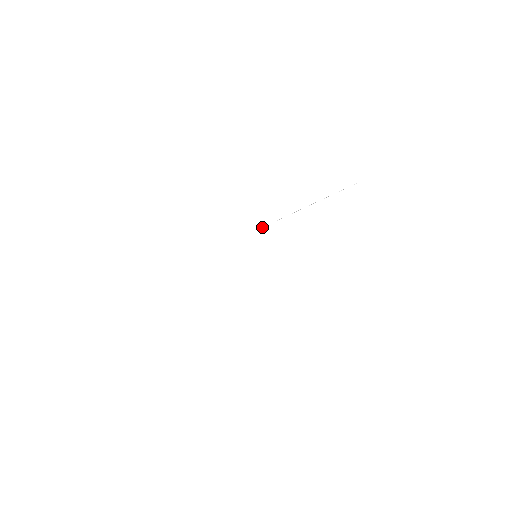
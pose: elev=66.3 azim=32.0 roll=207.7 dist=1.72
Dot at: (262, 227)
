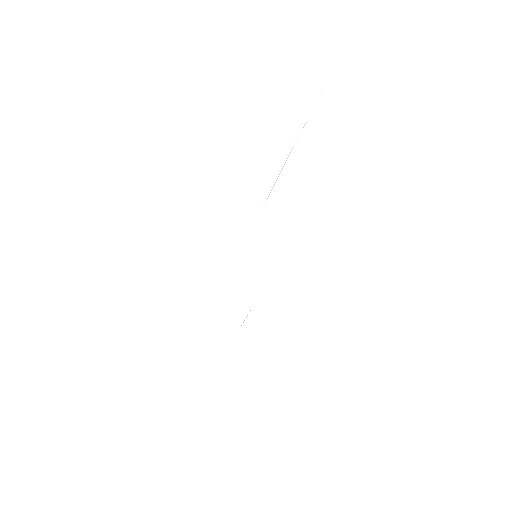
Dot at: occluded
